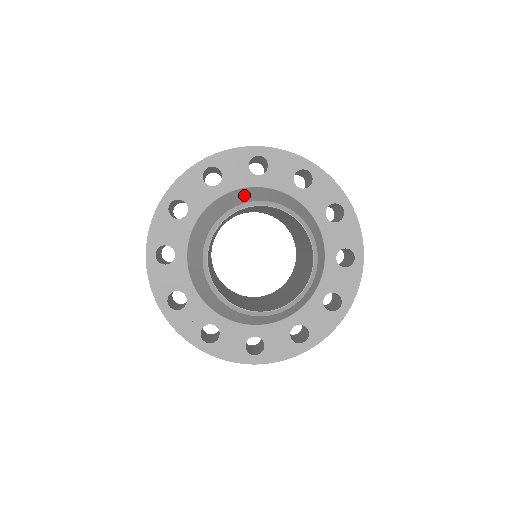
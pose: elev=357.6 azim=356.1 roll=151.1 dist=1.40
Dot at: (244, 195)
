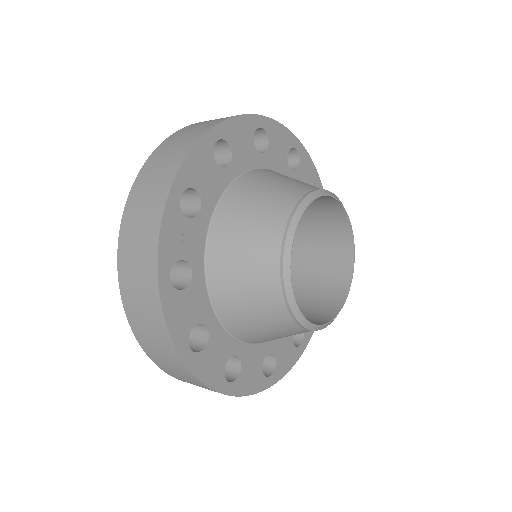
Dot at: occluded
